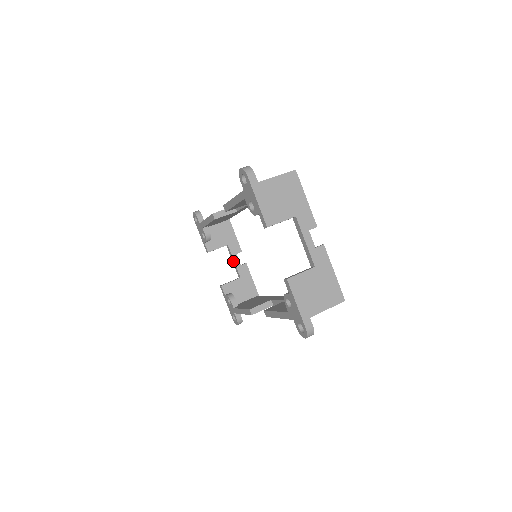
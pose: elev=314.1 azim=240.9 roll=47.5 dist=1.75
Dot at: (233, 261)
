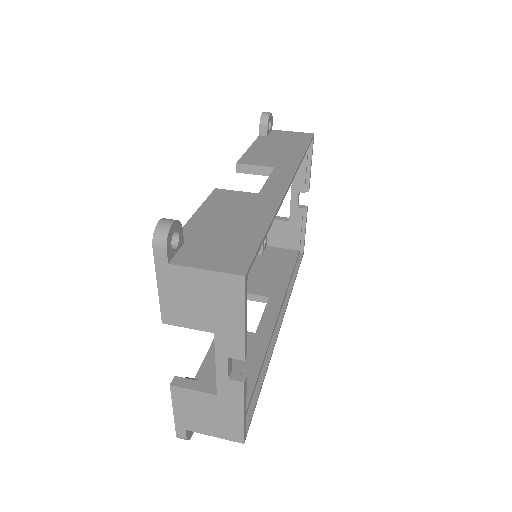
Dot at: (291, 197)
